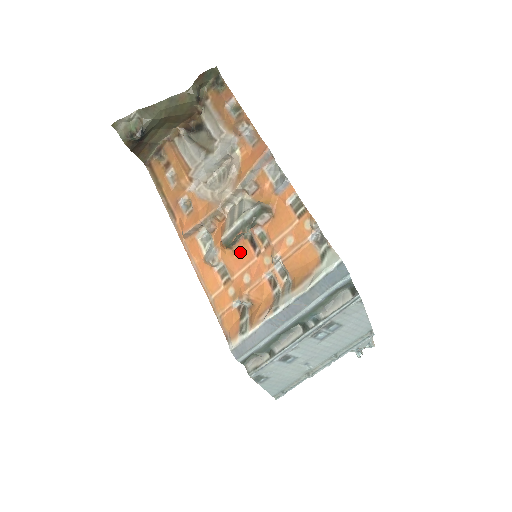
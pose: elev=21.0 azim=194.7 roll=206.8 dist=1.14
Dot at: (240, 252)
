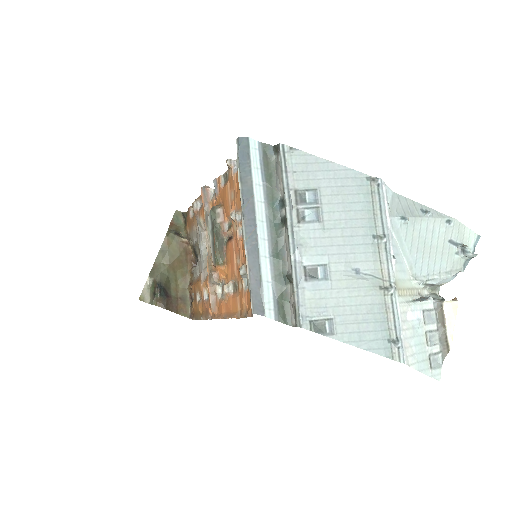
Dot at: (229, 256)
